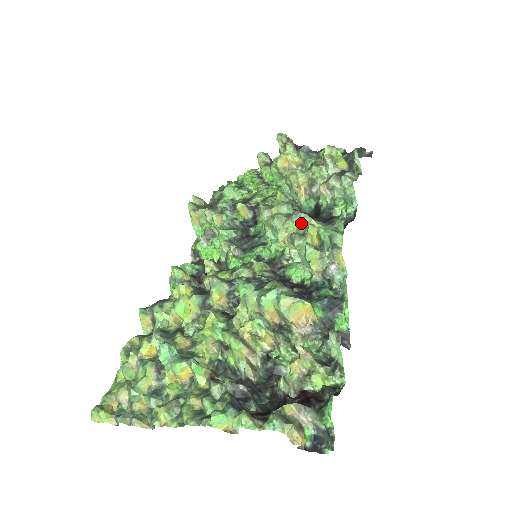
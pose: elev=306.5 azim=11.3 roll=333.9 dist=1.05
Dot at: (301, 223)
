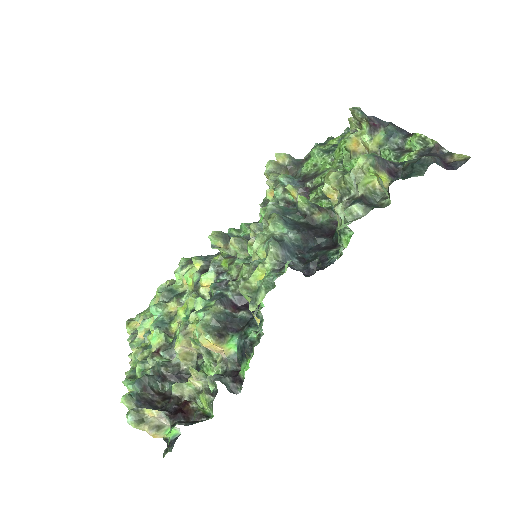
Dot at: (268, 253)
